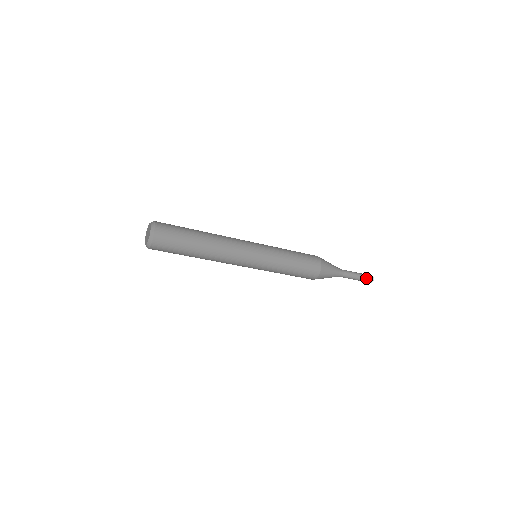
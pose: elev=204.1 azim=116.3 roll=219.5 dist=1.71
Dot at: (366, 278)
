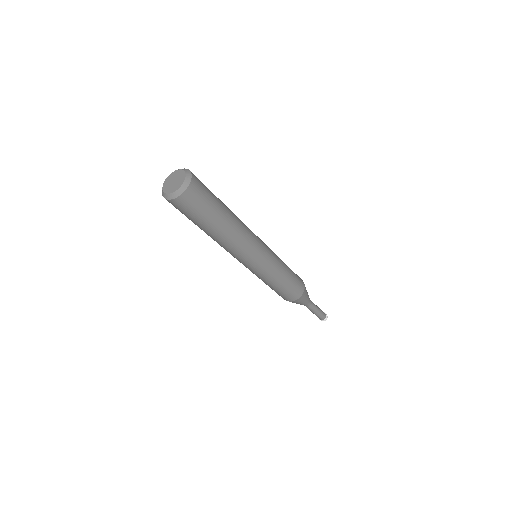
Dot at: (323, 313)
